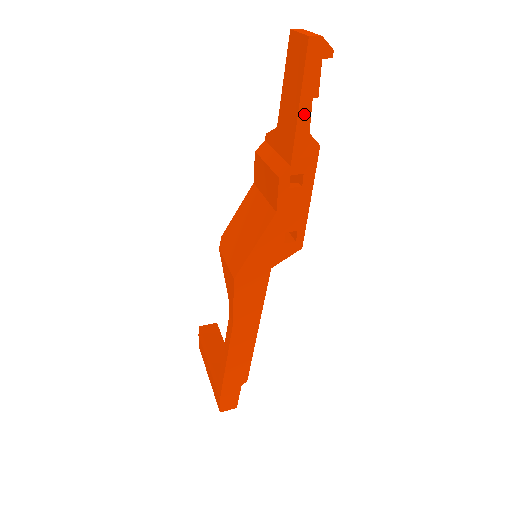
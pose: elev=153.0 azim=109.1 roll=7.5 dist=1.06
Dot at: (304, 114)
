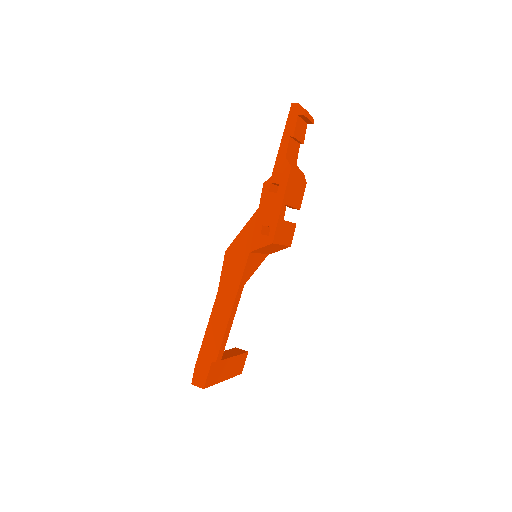
Dot at: (284, 145)
